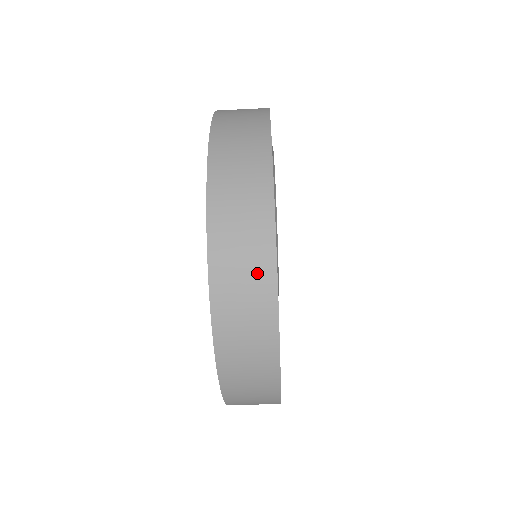
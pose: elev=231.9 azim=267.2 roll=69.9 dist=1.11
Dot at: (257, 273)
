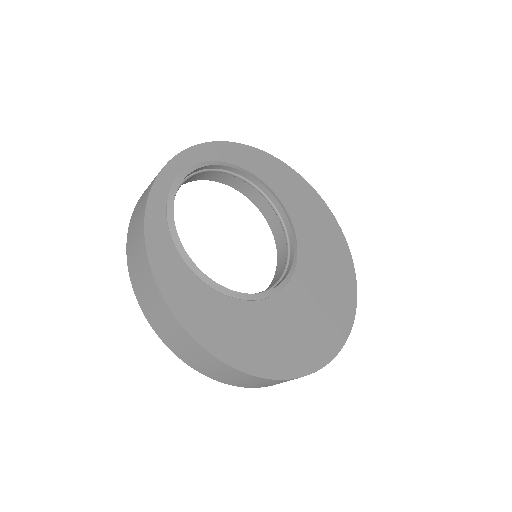
Dot at: occluded
